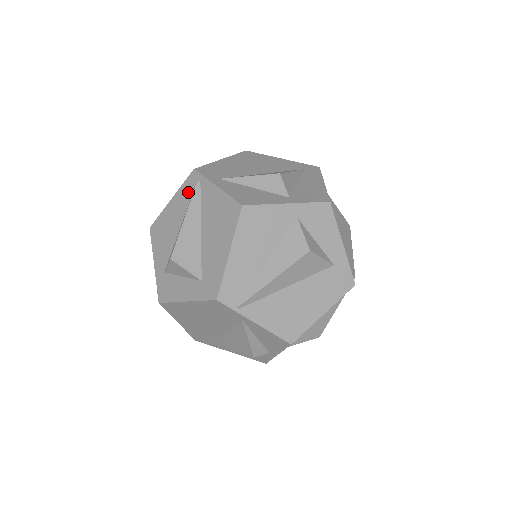
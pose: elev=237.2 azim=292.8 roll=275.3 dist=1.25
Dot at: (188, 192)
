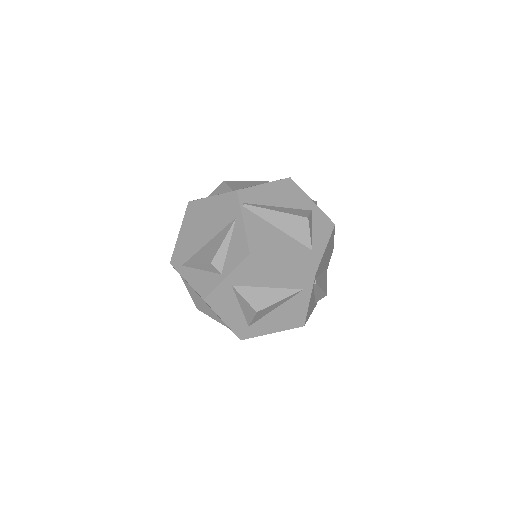
Dot at: occluded
